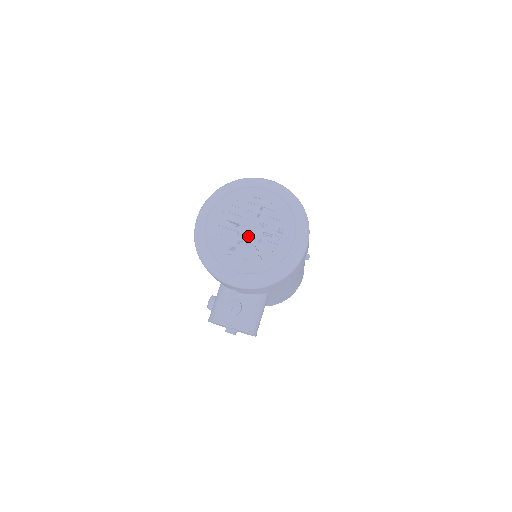
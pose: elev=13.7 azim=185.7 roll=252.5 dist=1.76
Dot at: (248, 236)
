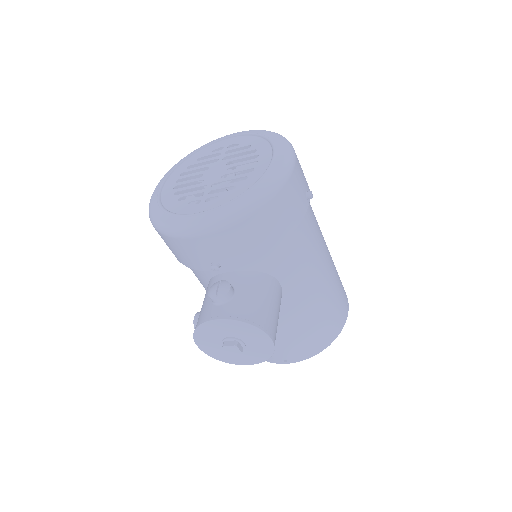
Dot at: (213, 178)
